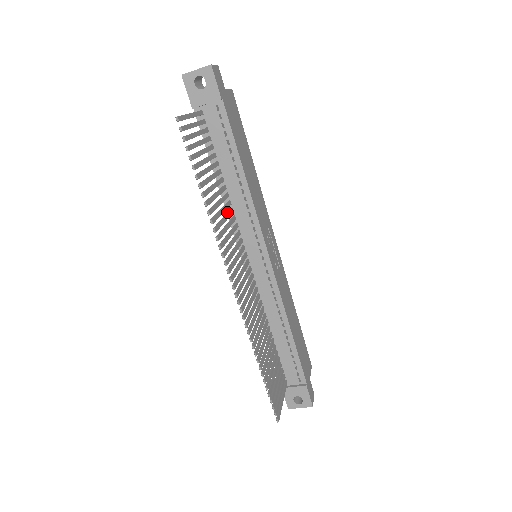
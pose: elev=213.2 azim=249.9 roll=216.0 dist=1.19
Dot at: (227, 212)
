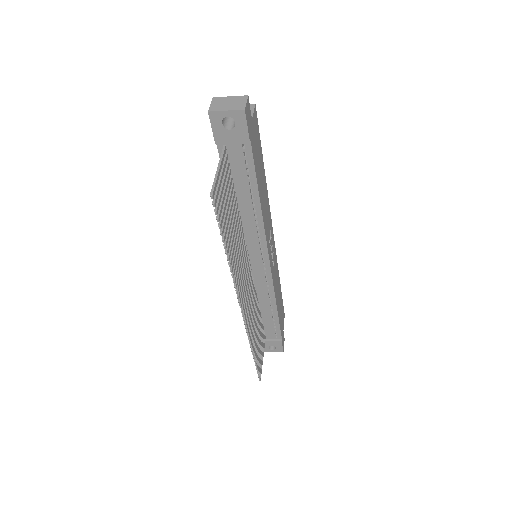
Dot at: (239, 236)
